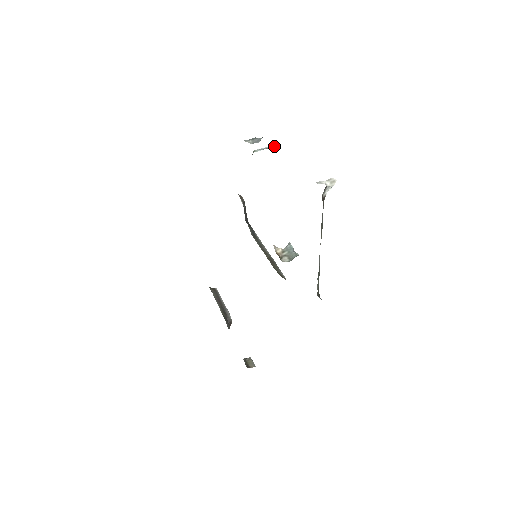
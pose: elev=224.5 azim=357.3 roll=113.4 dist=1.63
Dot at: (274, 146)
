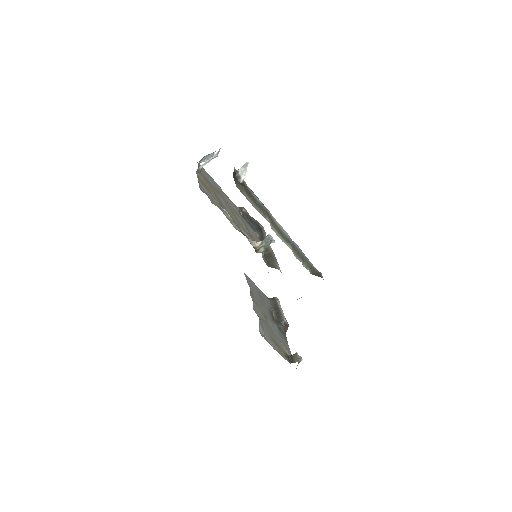
Dot at: (214, 156)
